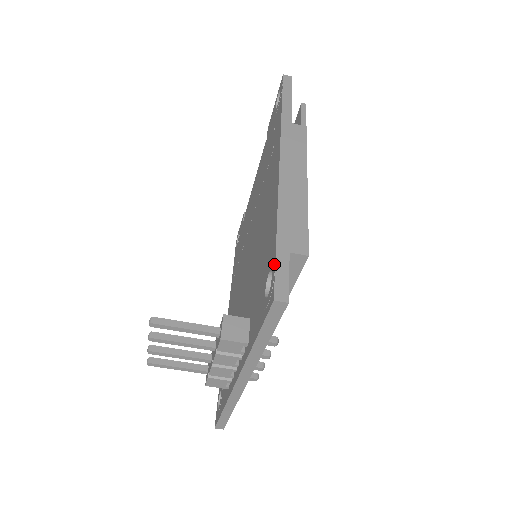
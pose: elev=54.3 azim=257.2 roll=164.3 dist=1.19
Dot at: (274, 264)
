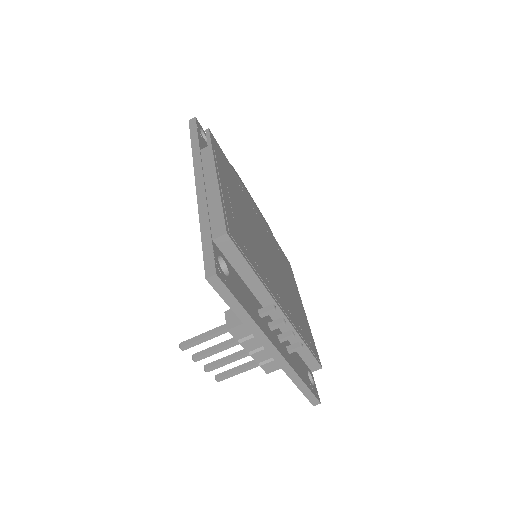
Dot at: (203, 255)
